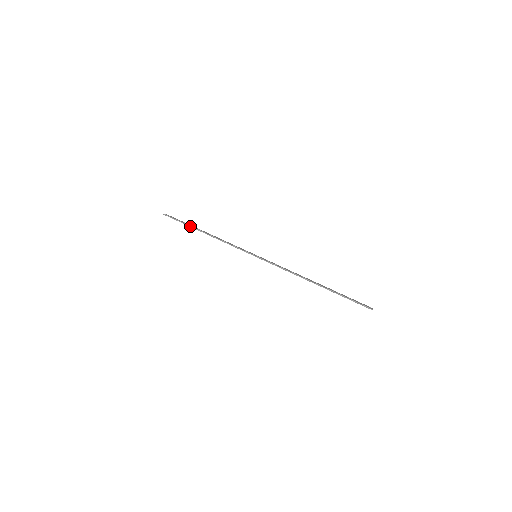
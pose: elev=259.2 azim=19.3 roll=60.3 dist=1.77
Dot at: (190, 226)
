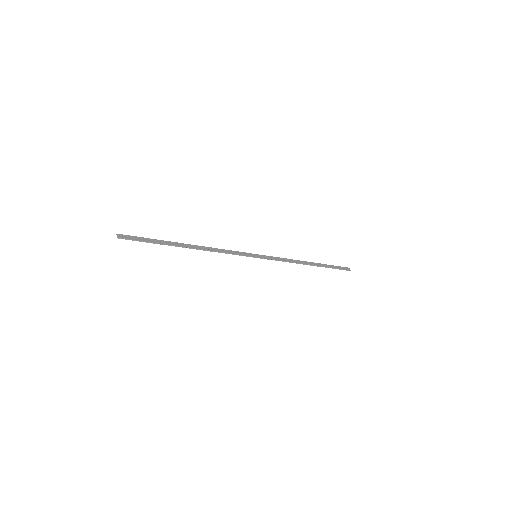
Dot at: (168, 245)
